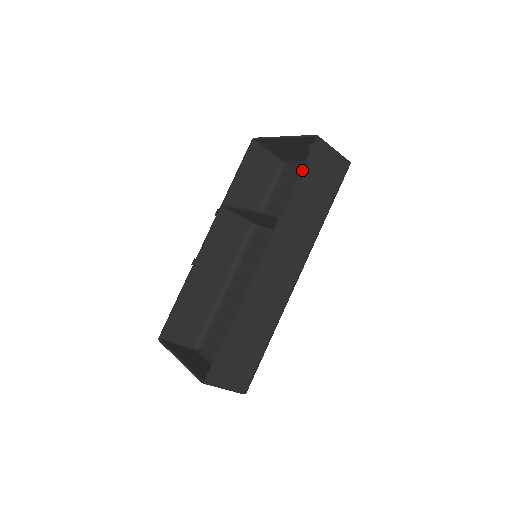
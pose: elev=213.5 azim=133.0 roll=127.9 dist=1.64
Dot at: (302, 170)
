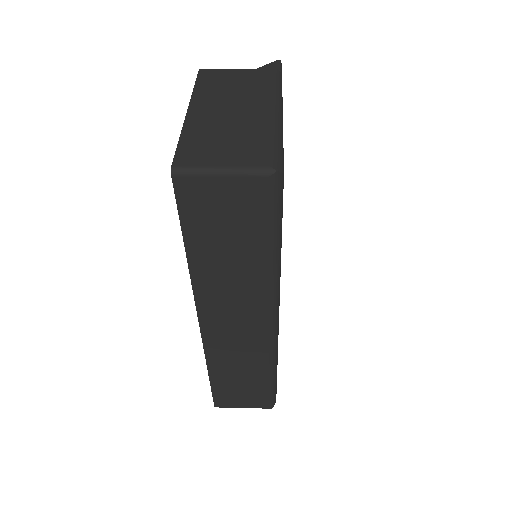
Dot at: occluded
